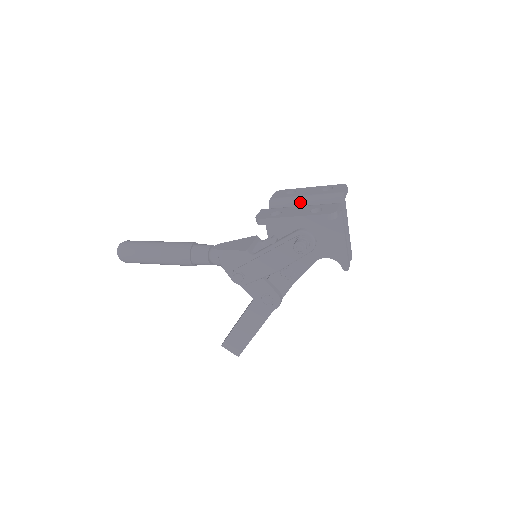
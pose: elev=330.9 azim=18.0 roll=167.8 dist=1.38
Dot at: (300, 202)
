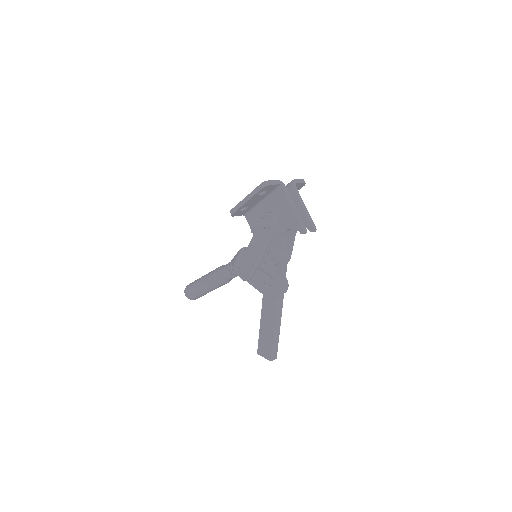
Dot at: occluded
